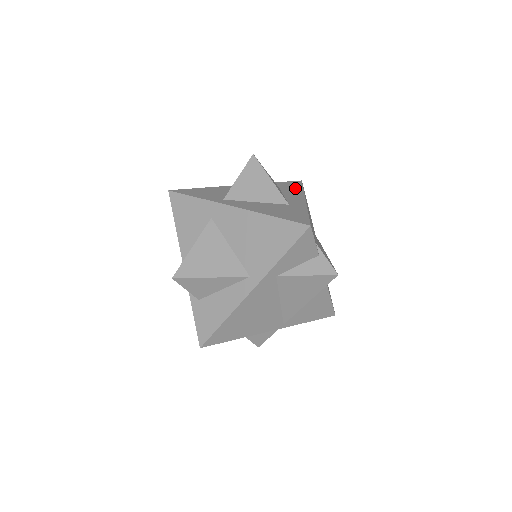
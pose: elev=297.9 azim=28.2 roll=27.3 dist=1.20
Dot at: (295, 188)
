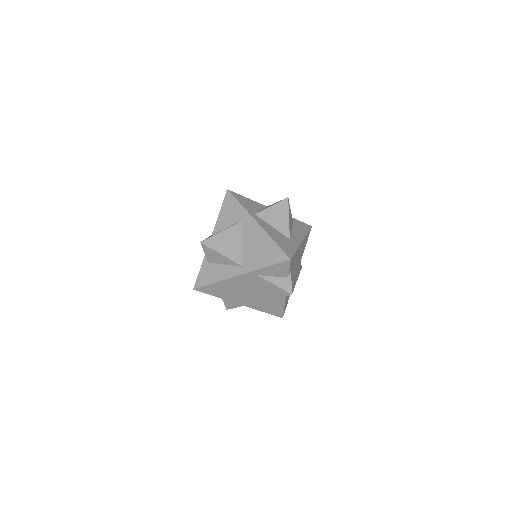
Dot at: (303, 230)
